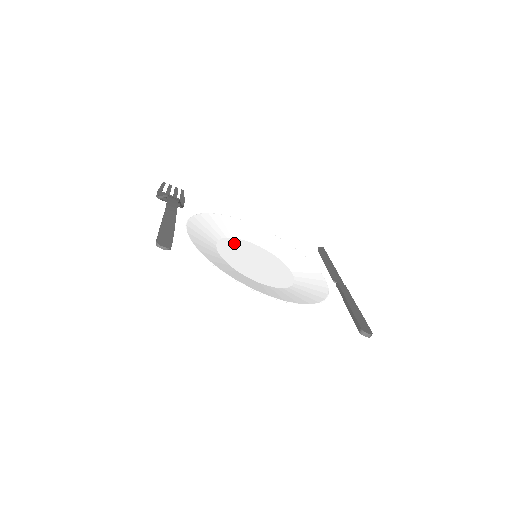
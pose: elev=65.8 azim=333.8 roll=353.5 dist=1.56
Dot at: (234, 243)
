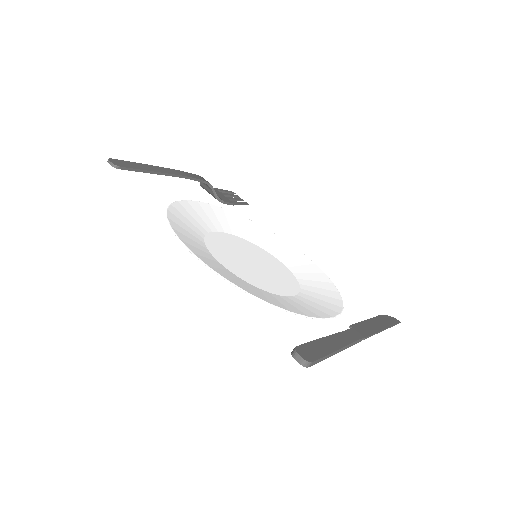
Dot at: (251, 246)
